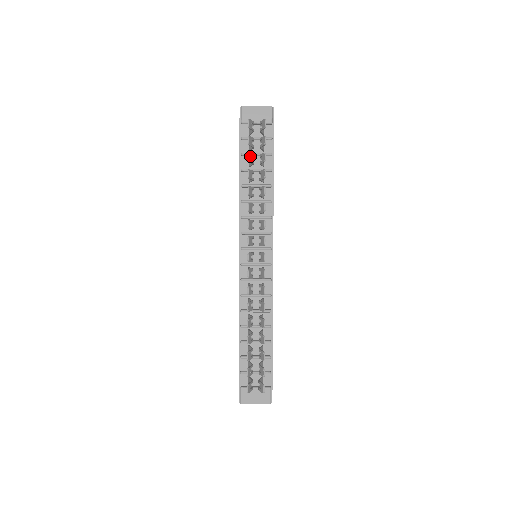
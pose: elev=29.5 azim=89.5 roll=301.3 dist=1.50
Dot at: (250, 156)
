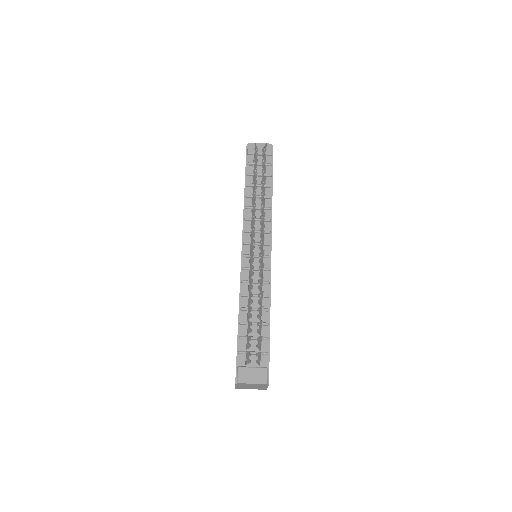
Dot at: (254, 167)
